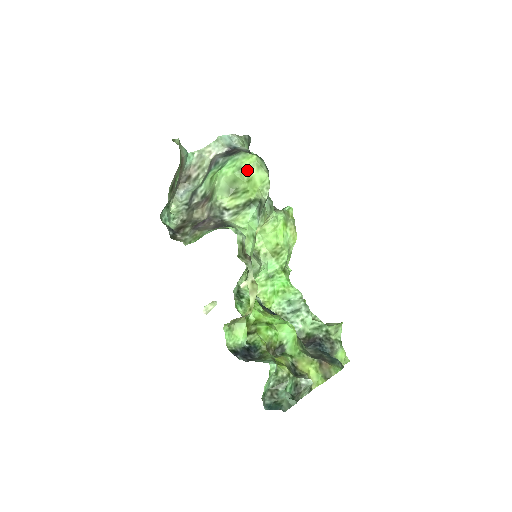
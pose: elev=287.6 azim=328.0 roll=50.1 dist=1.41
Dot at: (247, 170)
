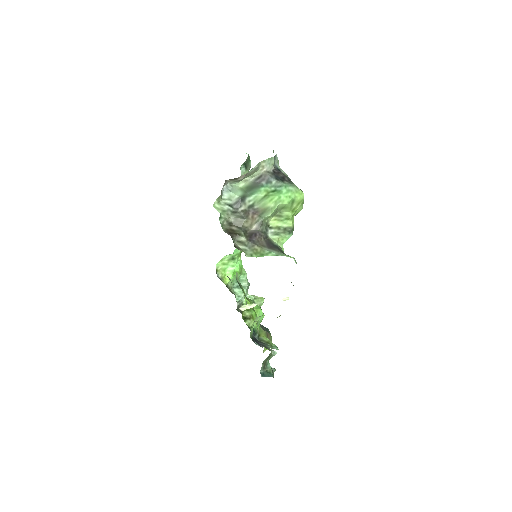
Dot at: (296, 203)
